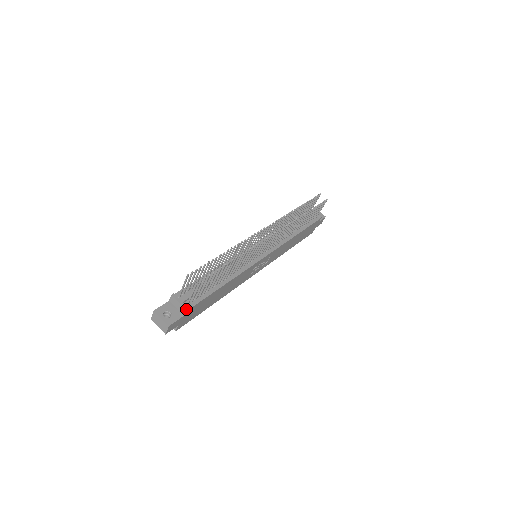
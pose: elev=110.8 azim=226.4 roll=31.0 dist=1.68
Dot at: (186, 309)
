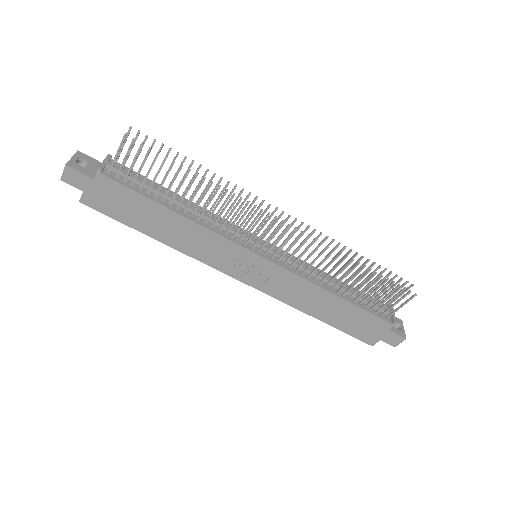
Dot at: (99, 167)
